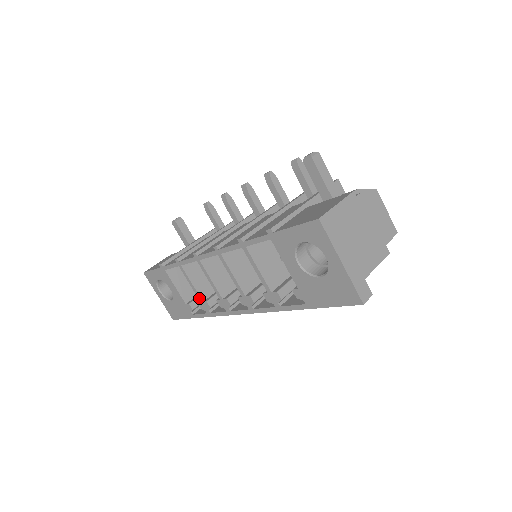
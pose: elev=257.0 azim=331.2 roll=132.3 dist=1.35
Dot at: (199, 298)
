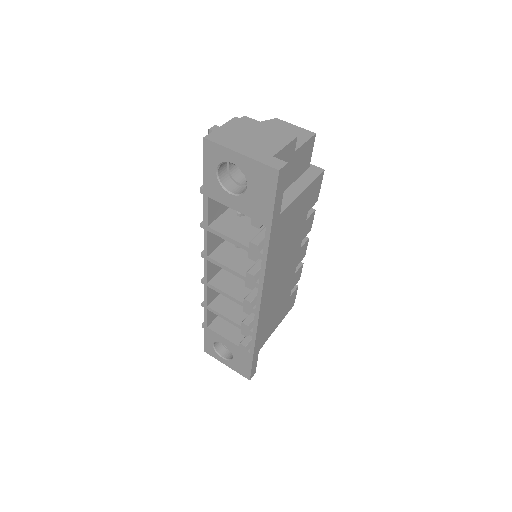
Dot at: (237, 326)
